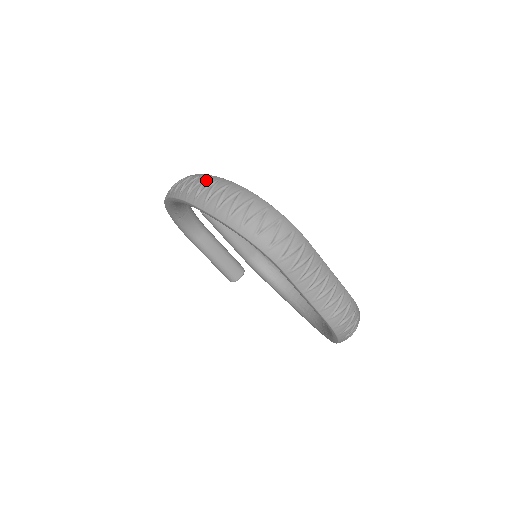
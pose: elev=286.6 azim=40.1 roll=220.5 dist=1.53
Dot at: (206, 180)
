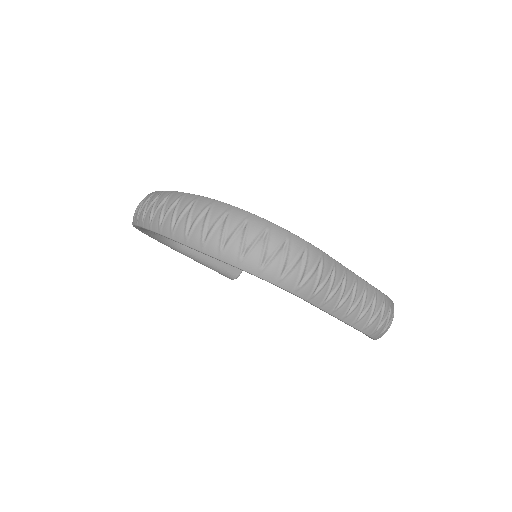
Dot at: (179, 203)
